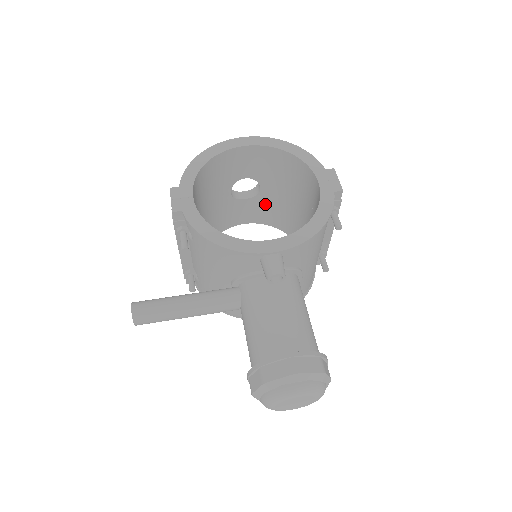
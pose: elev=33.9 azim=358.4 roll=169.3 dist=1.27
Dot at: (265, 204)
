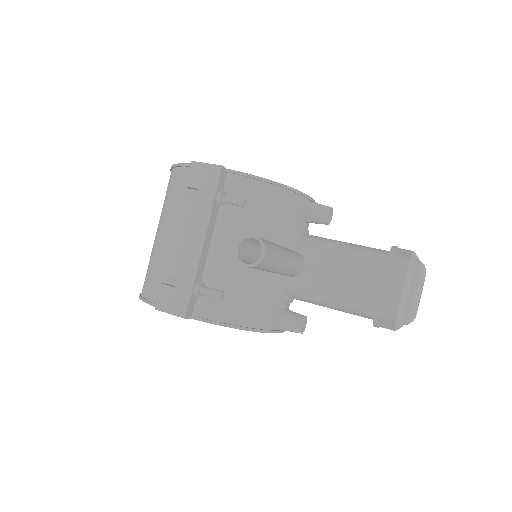
Dot at: occluded
